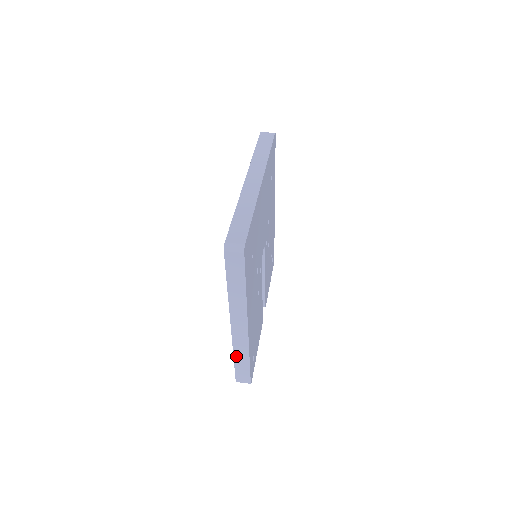
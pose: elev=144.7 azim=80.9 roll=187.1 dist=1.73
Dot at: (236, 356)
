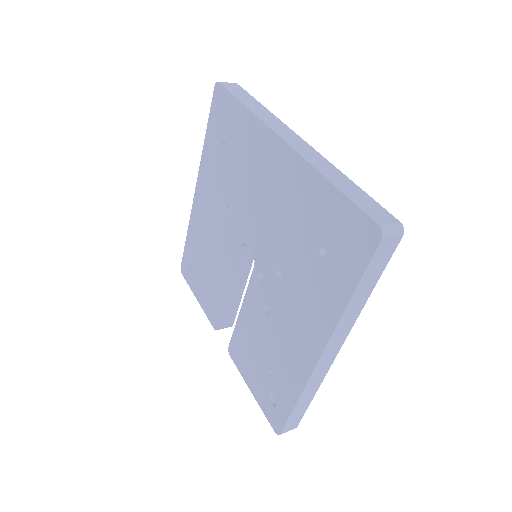
Dot at: (301, 398)
